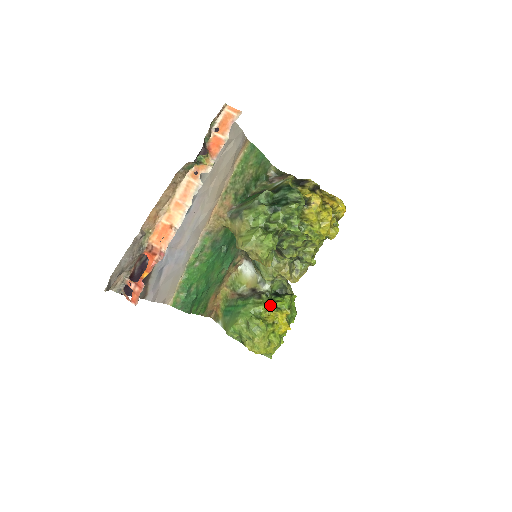
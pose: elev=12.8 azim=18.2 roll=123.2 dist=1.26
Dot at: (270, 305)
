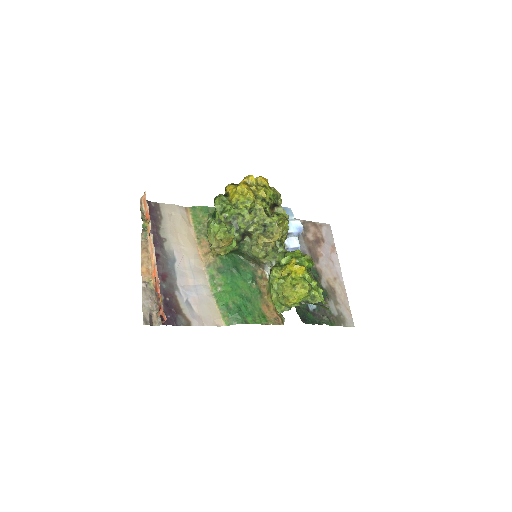
Dot at: (277, 267)
